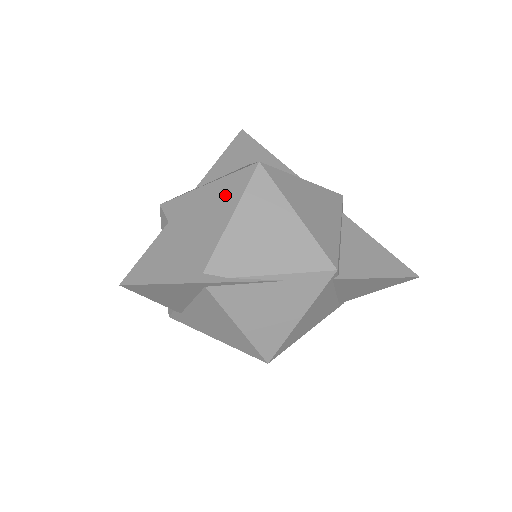
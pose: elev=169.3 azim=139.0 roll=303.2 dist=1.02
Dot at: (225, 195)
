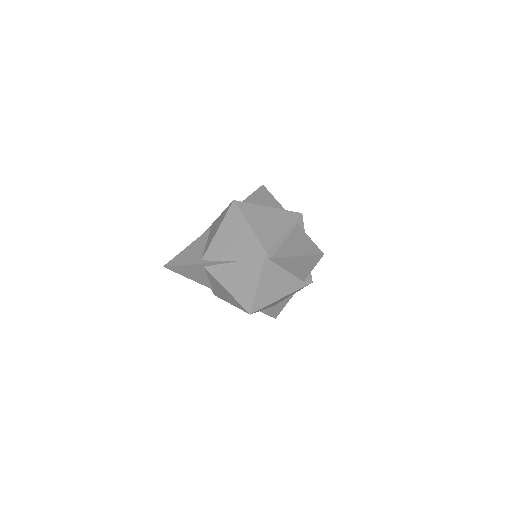
Dot at: (220, 220)
